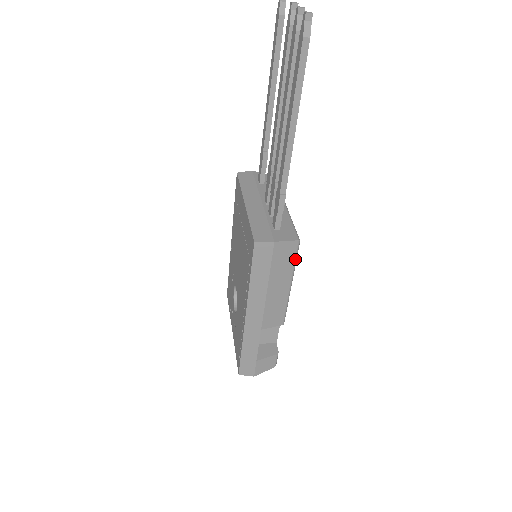
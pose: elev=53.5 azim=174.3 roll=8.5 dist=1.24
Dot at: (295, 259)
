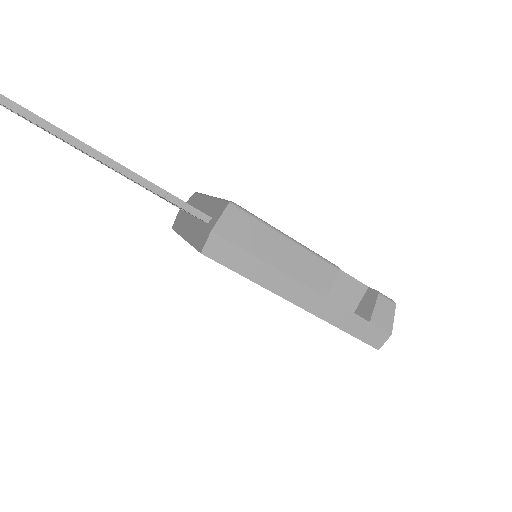
Dot at: (253, 218)
